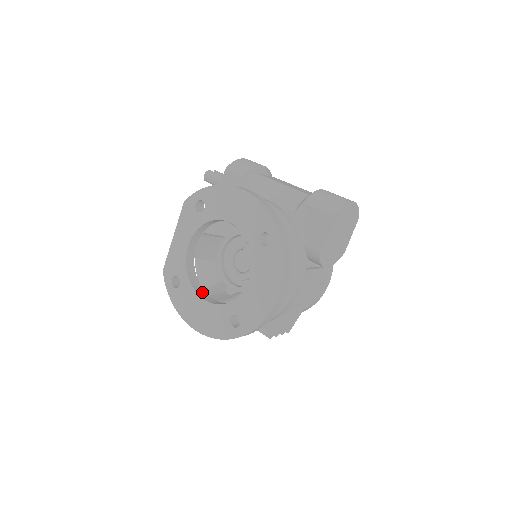
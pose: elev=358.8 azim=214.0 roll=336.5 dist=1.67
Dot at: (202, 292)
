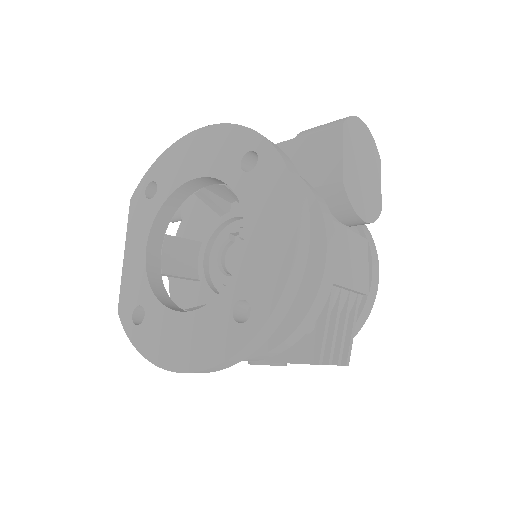
Dot at: (181, 311)
